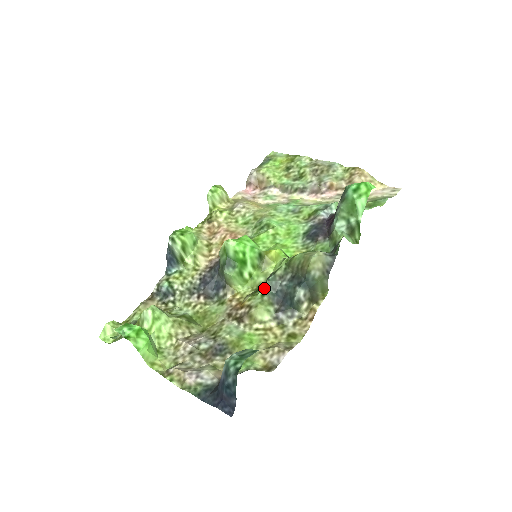
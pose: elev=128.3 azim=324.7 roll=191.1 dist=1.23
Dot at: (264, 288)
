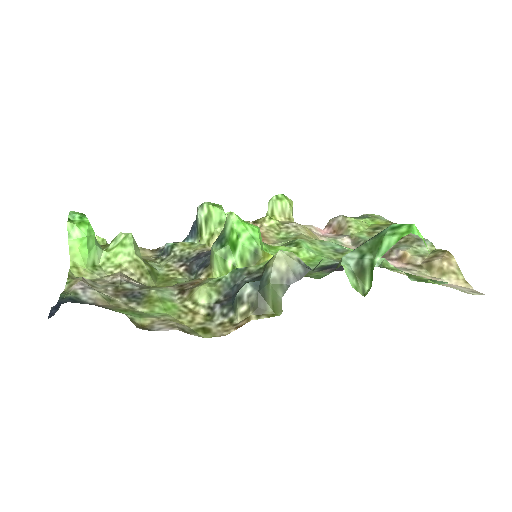
Dot at: occluded
